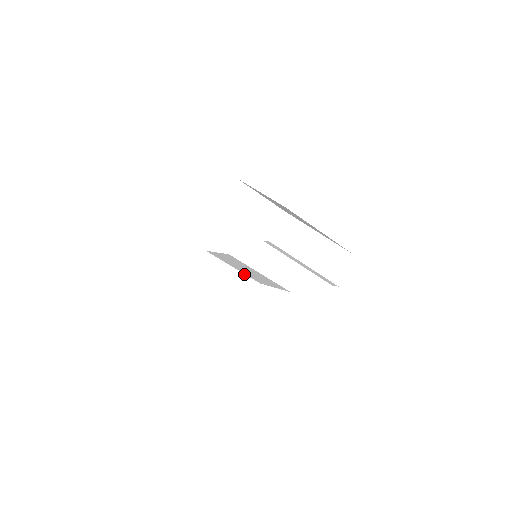
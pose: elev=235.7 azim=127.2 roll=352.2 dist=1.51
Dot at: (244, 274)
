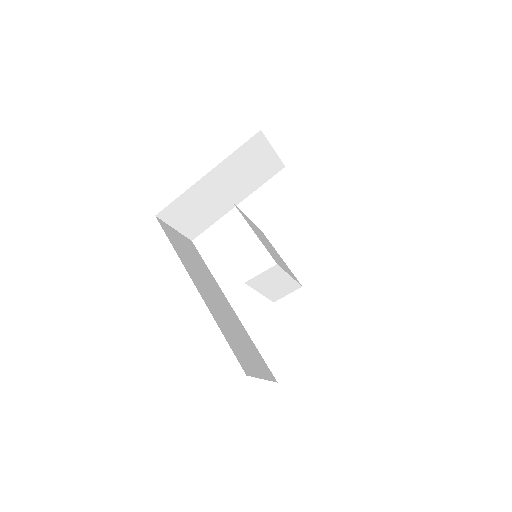
Dot at: (218, 216)
